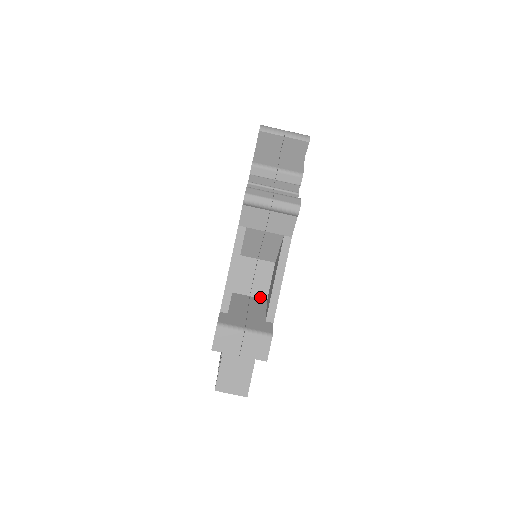
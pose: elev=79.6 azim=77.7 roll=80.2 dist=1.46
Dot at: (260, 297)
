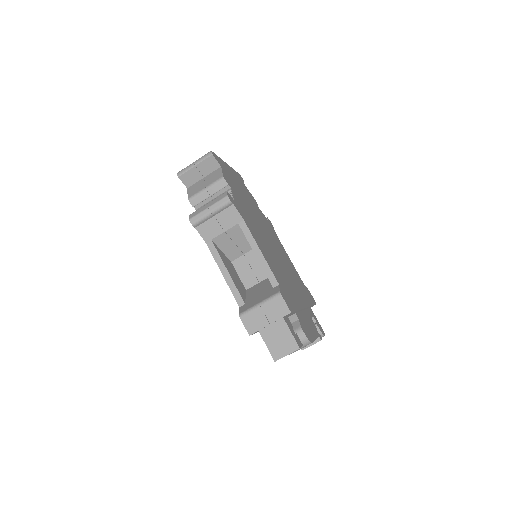
Dot at: (266, 277)
